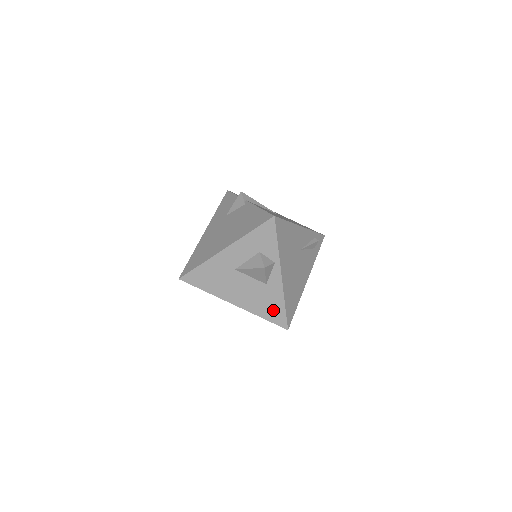
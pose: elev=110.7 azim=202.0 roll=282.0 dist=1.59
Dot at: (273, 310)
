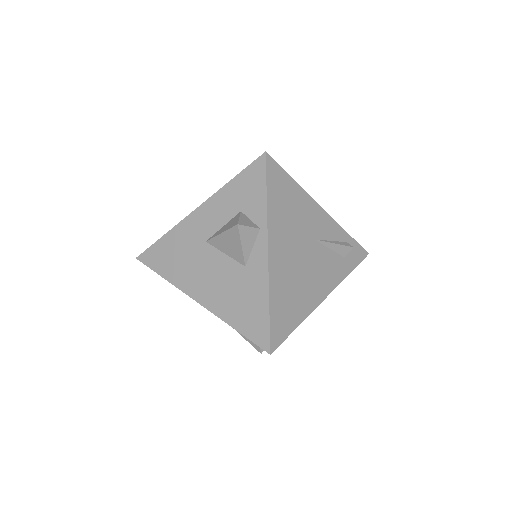
Dot at: (251, 314)
